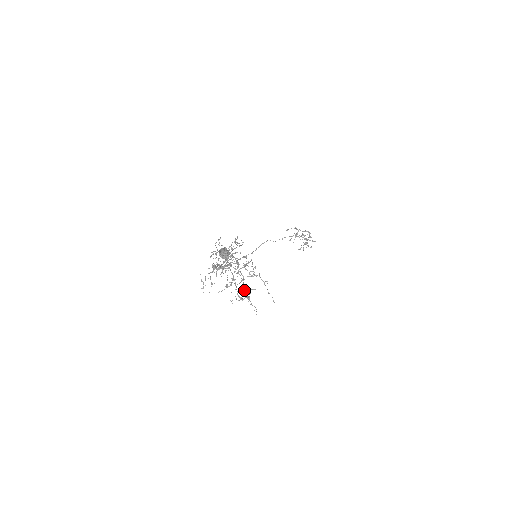
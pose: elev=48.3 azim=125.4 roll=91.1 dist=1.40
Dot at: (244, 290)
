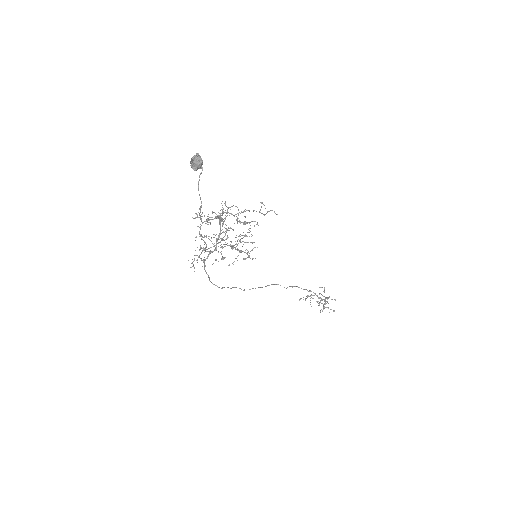
Dot at: (237, 221)
